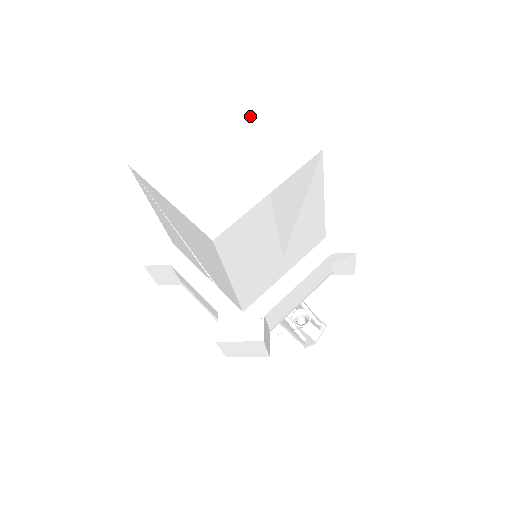
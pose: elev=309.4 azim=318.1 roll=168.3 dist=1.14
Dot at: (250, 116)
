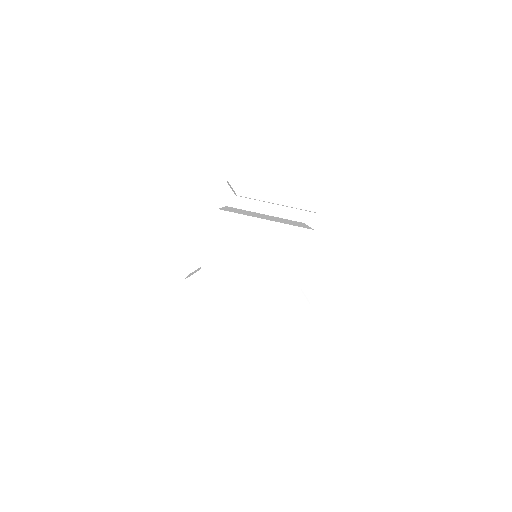
Dot at: (298, 262)
